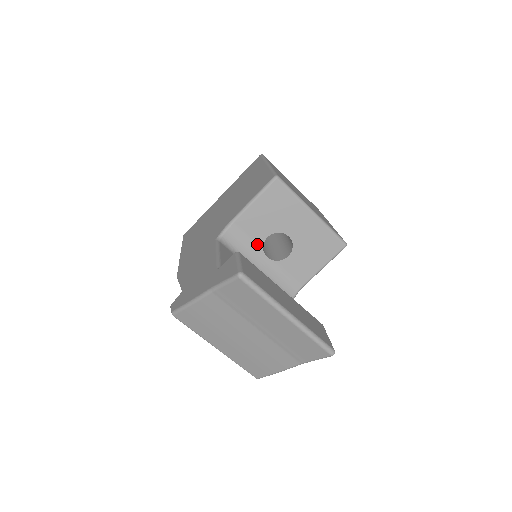
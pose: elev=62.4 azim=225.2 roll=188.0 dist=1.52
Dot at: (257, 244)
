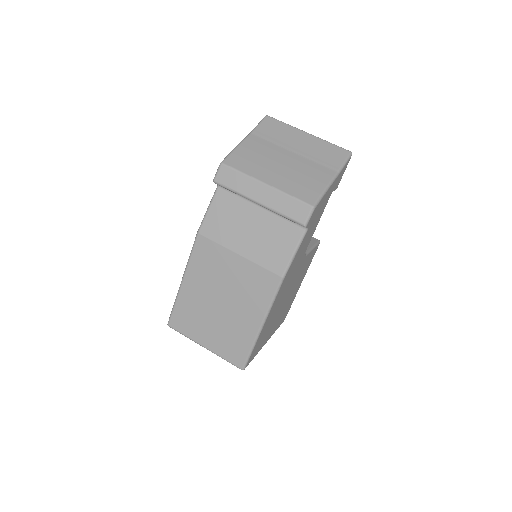
Dot at: occluded
